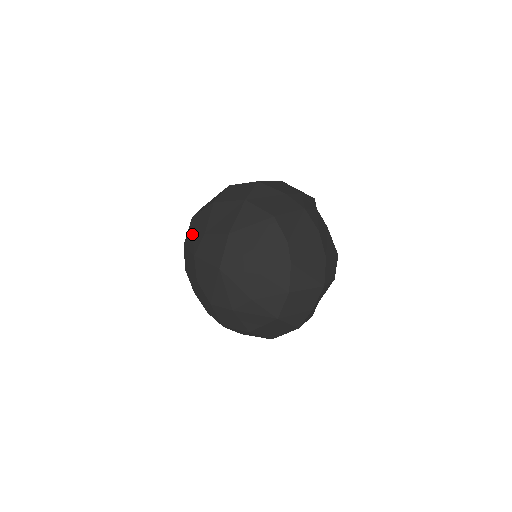
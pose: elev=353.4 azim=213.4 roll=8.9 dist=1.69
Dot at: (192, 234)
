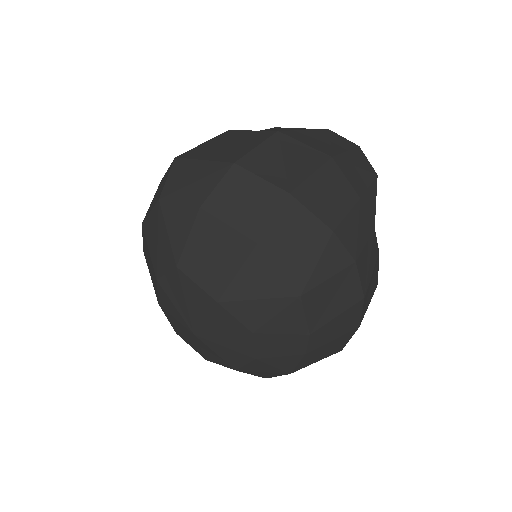
Dot at: (156, 235)
